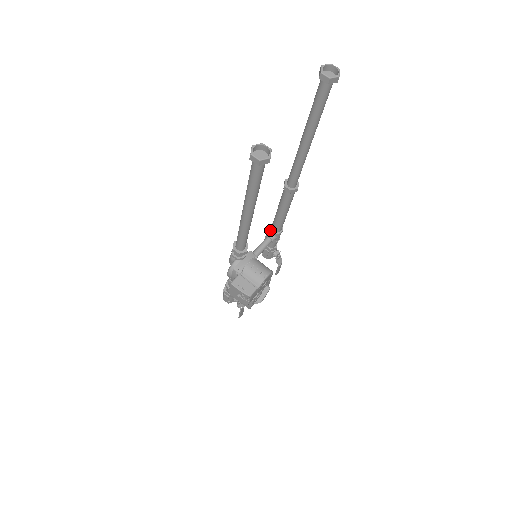
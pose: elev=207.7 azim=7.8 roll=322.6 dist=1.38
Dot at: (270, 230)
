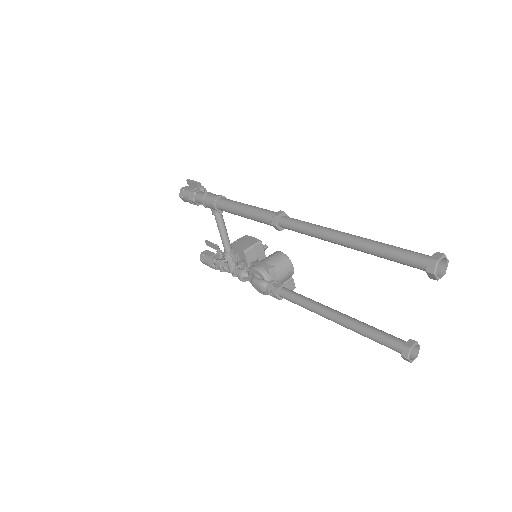
Dot at: (219, 212)
